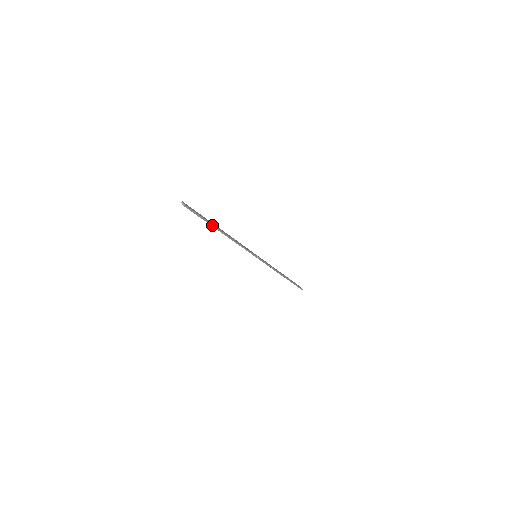
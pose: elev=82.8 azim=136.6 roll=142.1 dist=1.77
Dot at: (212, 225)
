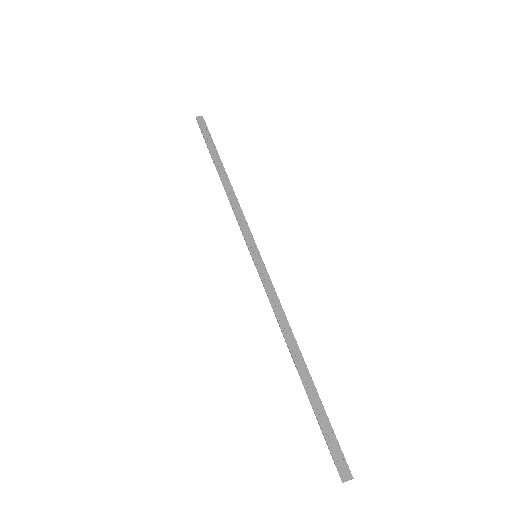
Dot at: (316, 394)
